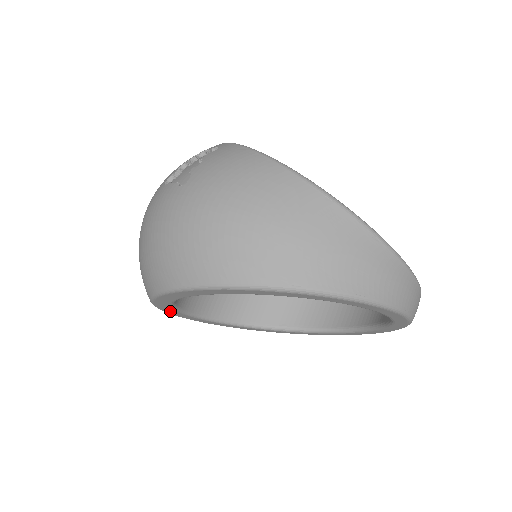
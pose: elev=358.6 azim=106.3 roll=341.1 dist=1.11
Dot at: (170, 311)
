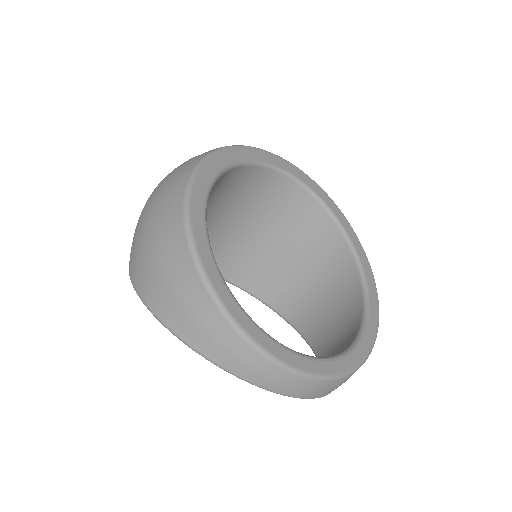
Dot at: occluded
